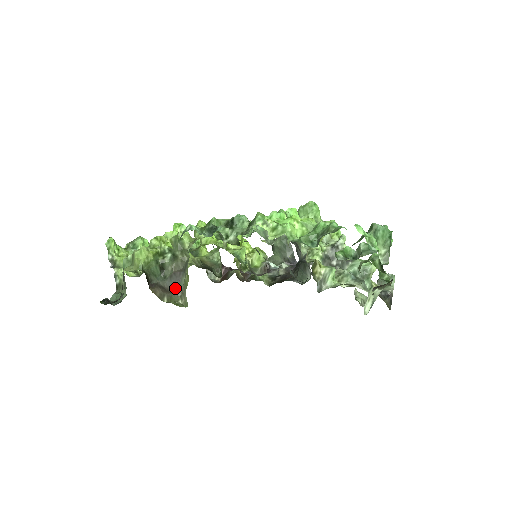
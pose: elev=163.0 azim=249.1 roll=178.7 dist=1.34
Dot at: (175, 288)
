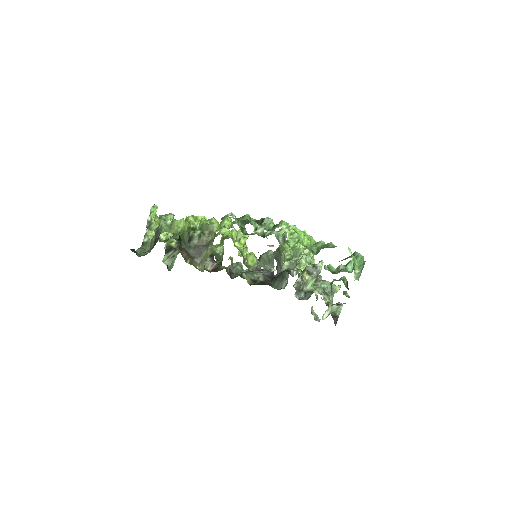
Dot at: (196, 256)
